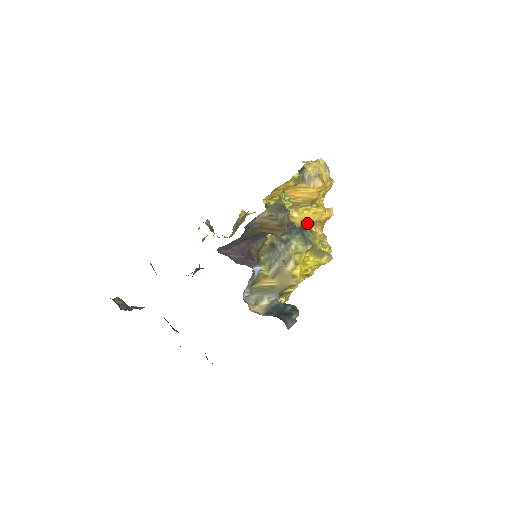
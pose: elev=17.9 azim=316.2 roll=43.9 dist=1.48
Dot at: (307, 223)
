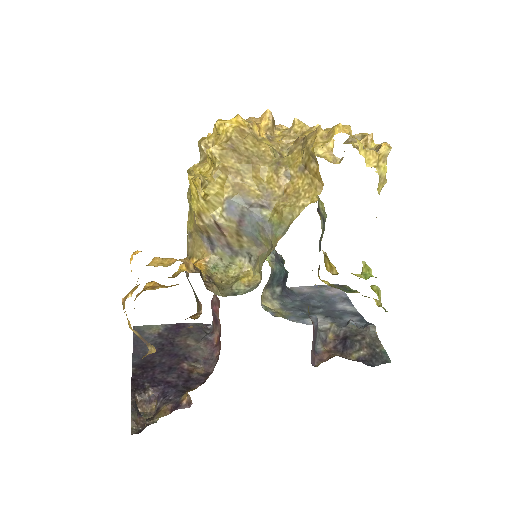
Dot at: occluded
